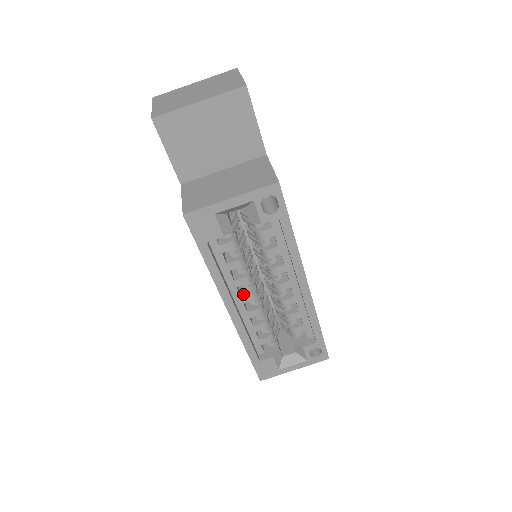
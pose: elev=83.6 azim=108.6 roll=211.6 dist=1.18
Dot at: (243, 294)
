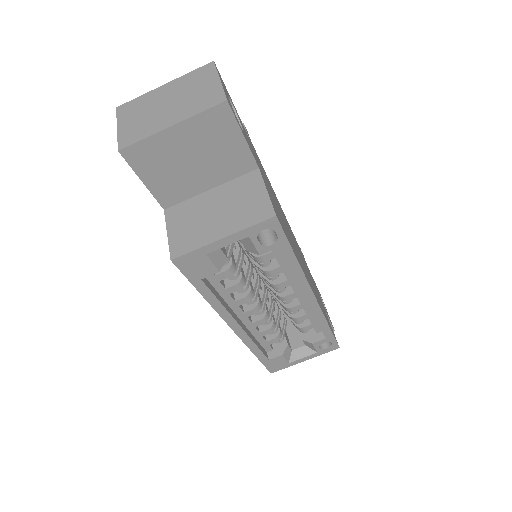
Dot at: (246, 309)
